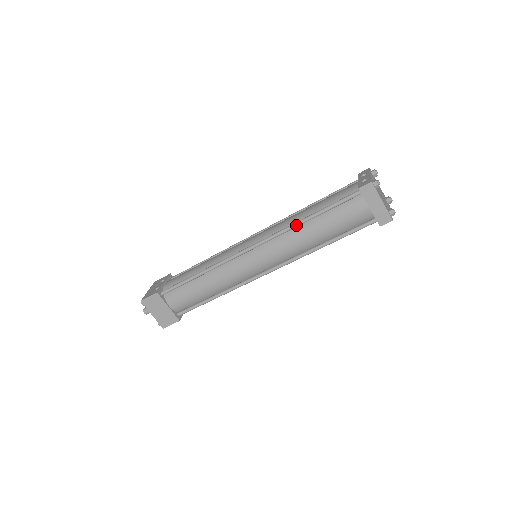
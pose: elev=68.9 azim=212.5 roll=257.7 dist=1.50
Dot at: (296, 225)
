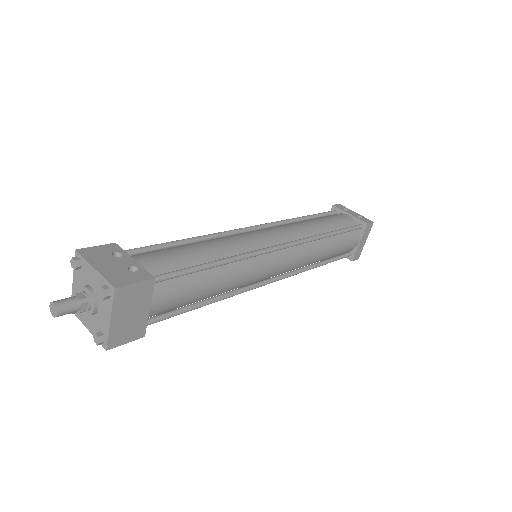
Dot at: (323, 237)
